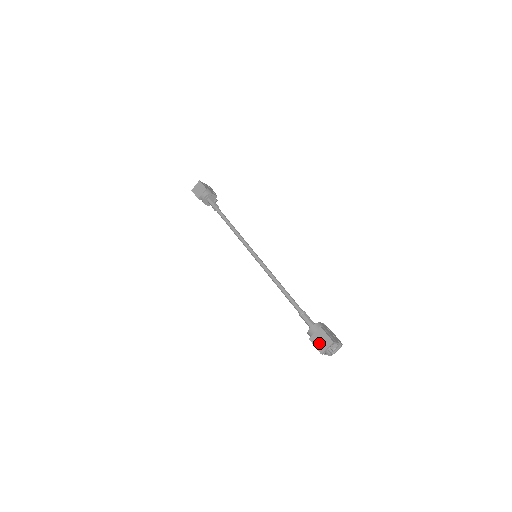
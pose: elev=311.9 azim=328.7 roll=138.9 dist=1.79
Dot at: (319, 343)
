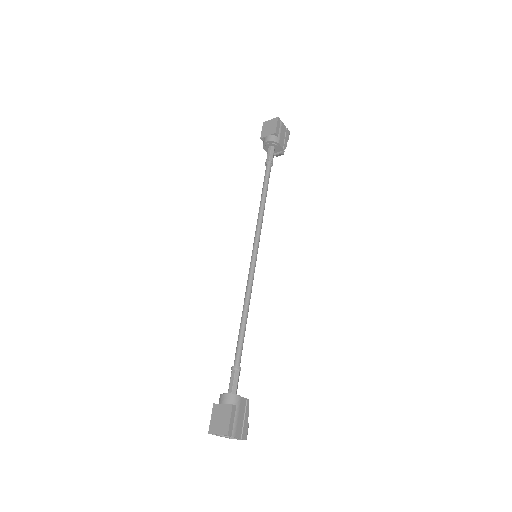
Dot at: (216, 420)
